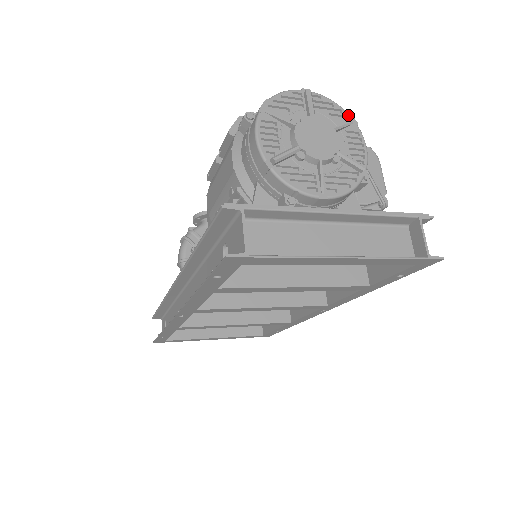
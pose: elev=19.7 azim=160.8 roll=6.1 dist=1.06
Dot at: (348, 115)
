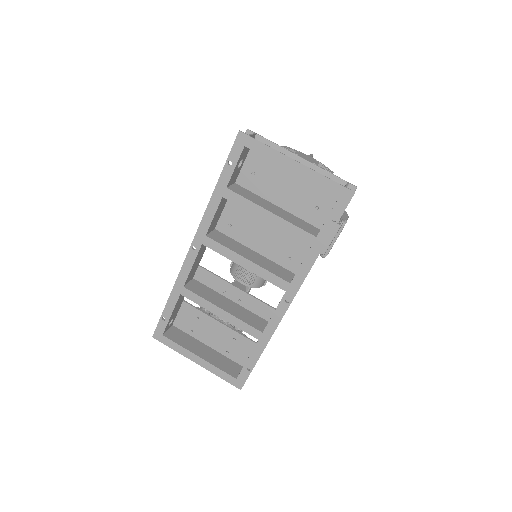
Dot at: (329, 169)
